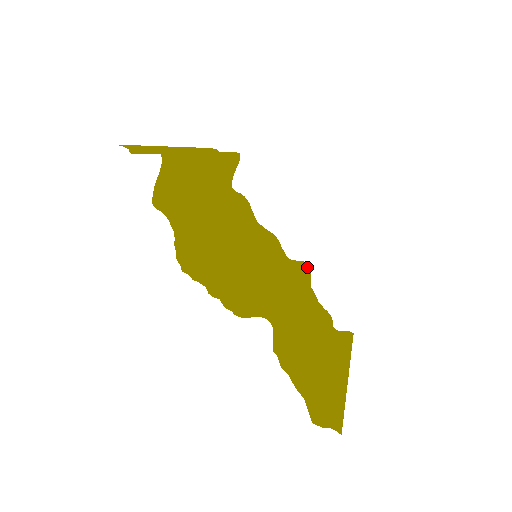
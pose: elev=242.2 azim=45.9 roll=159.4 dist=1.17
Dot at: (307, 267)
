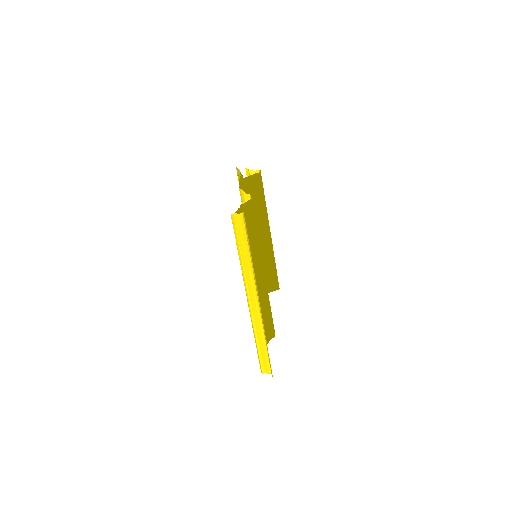
Dot at: occluded
